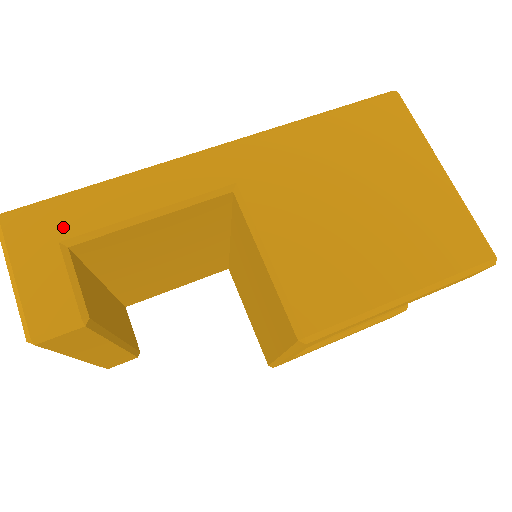
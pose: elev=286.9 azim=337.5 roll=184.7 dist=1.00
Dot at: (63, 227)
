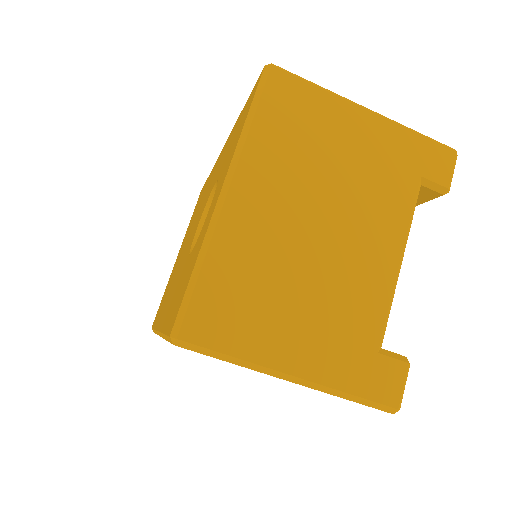
Dot at: occluded
